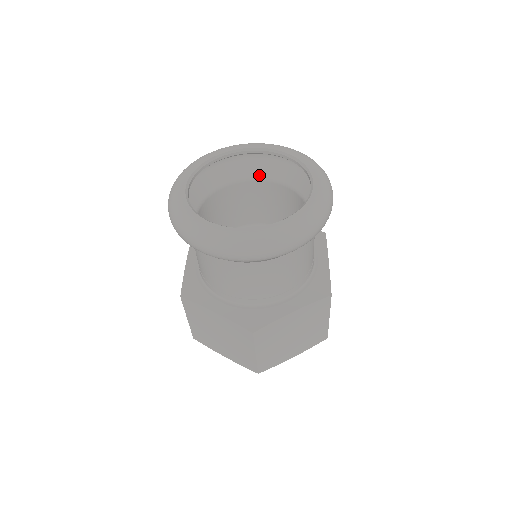
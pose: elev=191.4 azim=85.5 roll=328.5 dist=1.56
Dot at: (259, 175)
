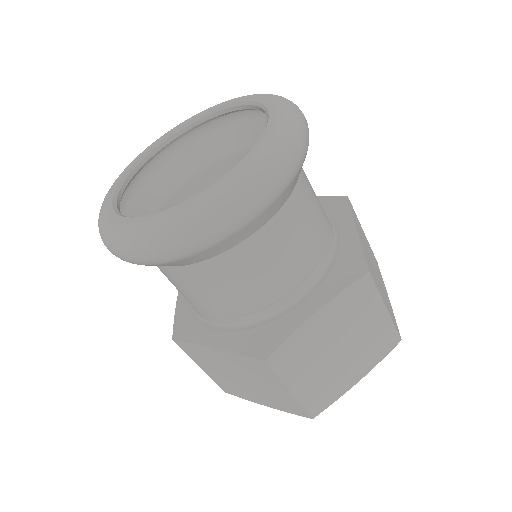
Dot at: (225, 151)
